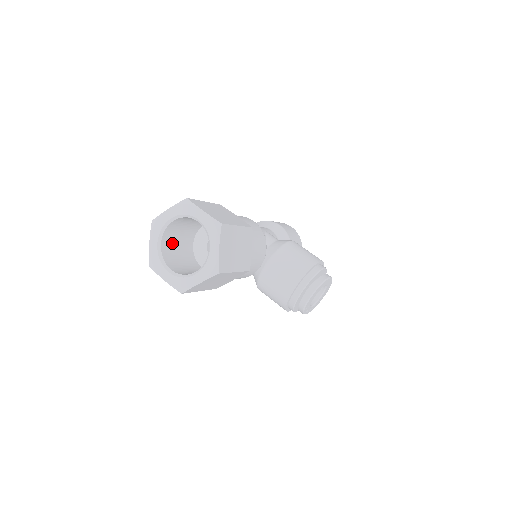
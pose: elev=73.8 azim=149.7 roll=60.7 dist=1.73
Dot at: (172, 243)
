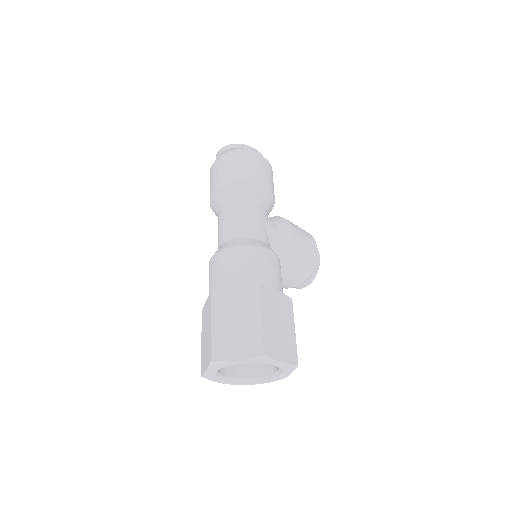
Dot at: occluded
